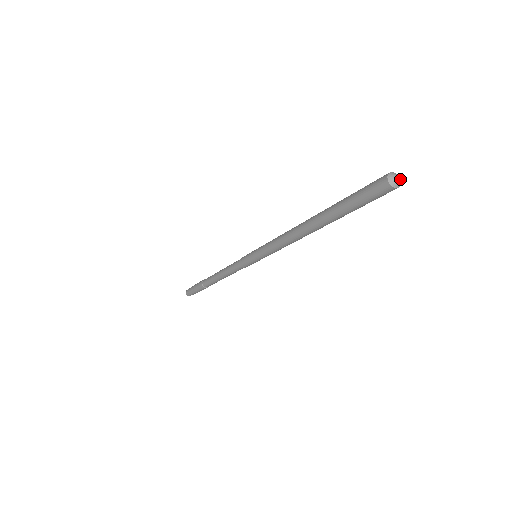
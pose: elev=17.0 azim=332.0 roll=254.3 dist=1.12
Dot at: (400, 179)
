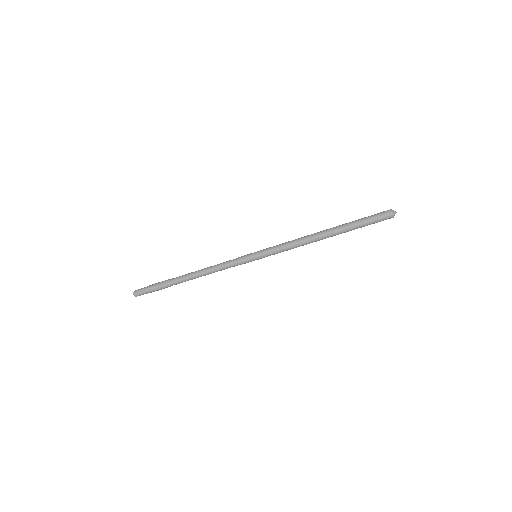
Dot at: occluded
